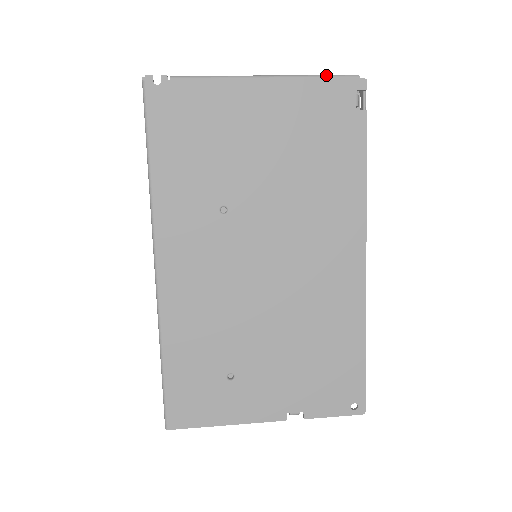
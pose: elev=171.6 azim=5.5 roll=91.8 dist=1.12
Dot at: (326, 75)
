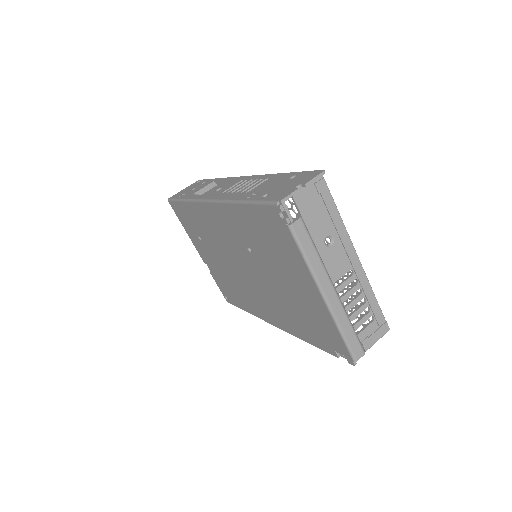
Dot at: (345, 340)
